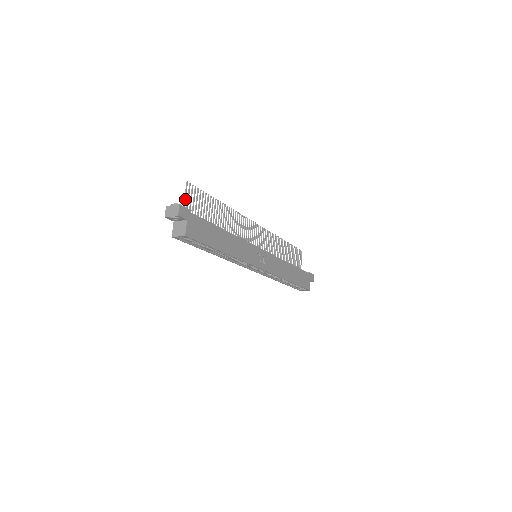
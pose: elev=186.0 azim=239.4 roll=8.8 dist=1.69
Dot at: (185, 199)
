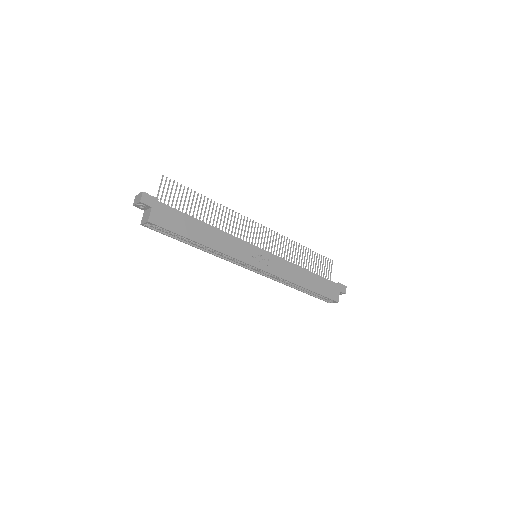
Dot at: (159, 191)
